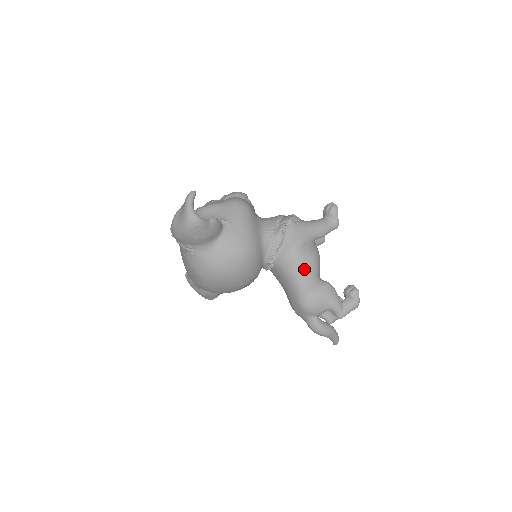
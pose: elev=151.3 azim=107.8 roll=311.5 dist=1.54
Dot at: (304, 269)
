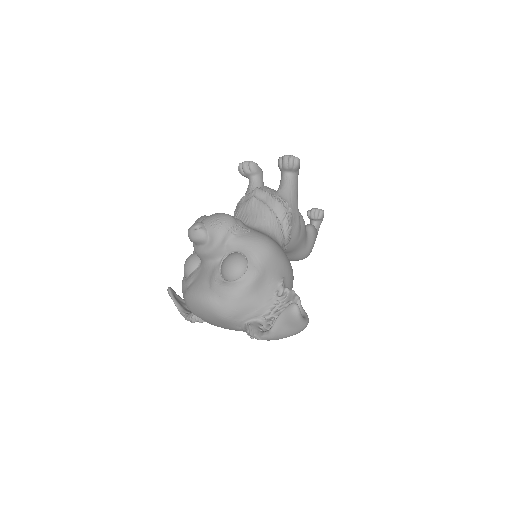
Dot at: (305, 237)
